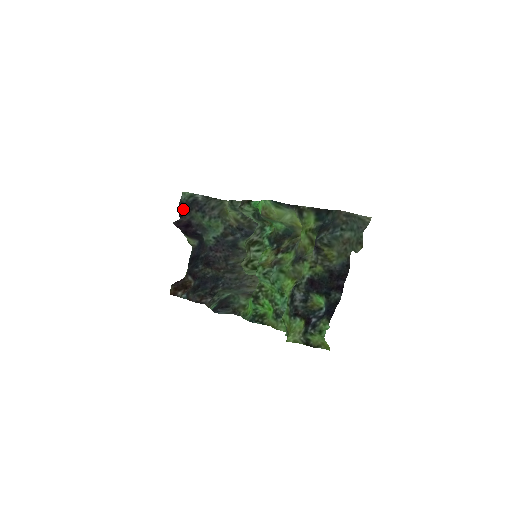
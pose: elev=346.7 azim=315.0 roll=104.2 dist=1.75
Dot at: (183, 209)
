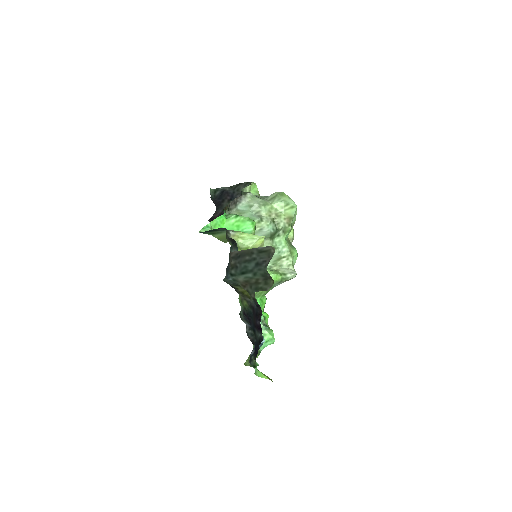
Dot at: (215, 204)
